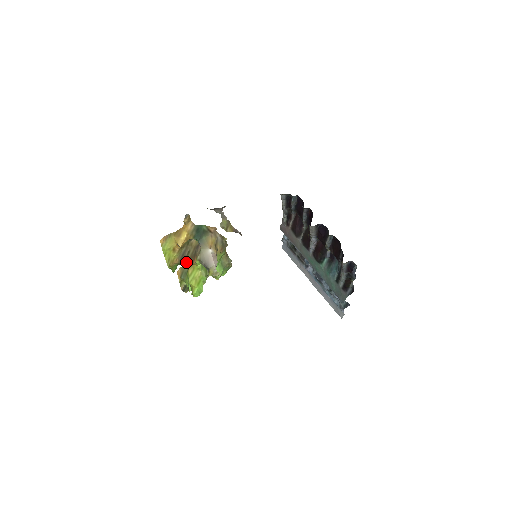
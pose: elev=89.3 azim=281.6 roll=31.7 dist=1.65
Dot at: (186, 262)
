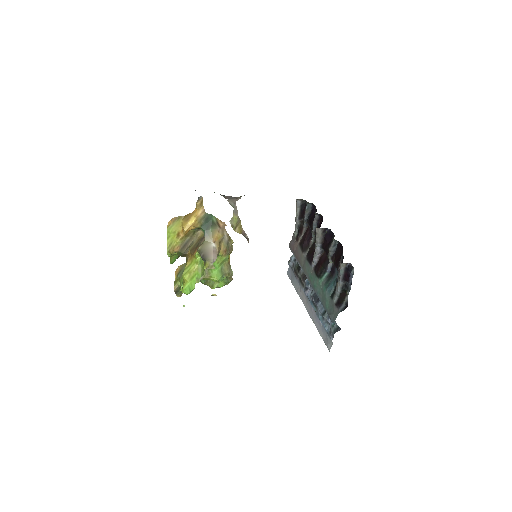
Dot at: (186, 253)
